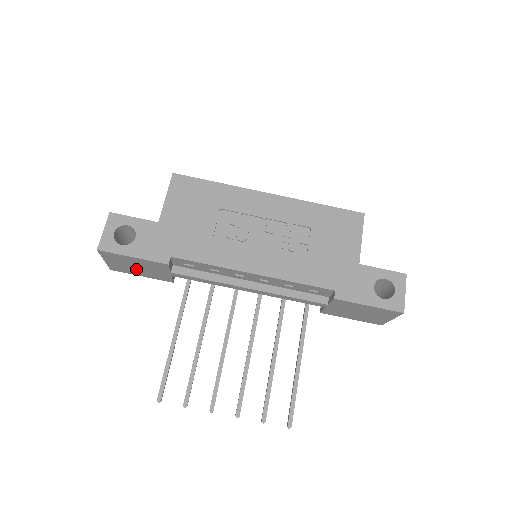
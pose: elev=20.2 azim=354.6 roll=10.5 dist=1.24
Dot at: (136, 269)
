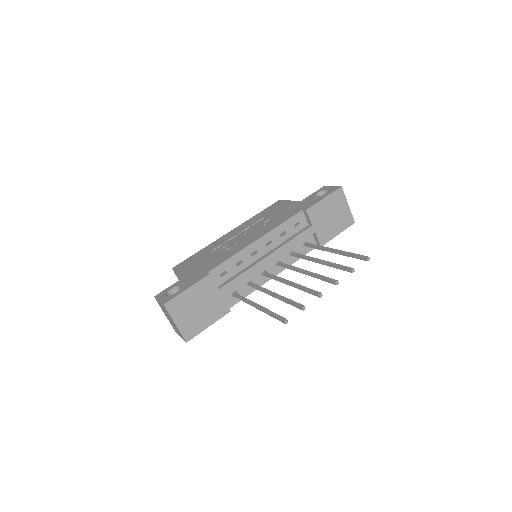
Dot at: (199, 315)
